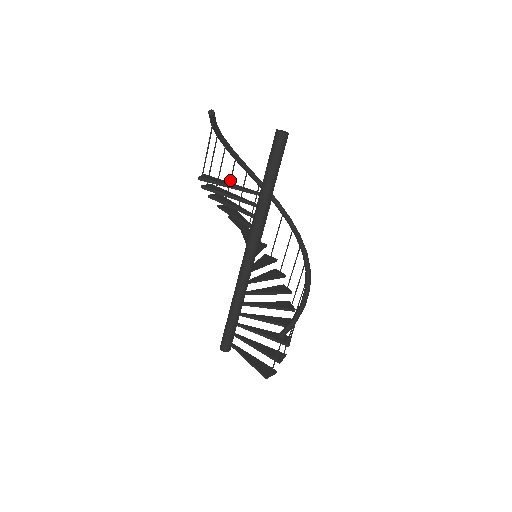
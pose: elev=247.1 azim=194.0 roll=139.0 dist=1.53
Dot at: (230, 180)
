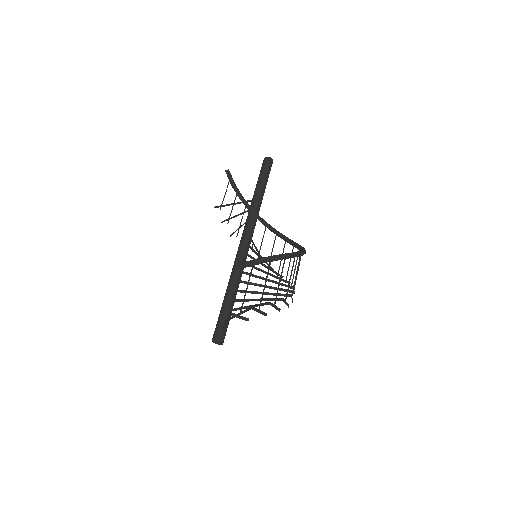
Dot at: occluded
